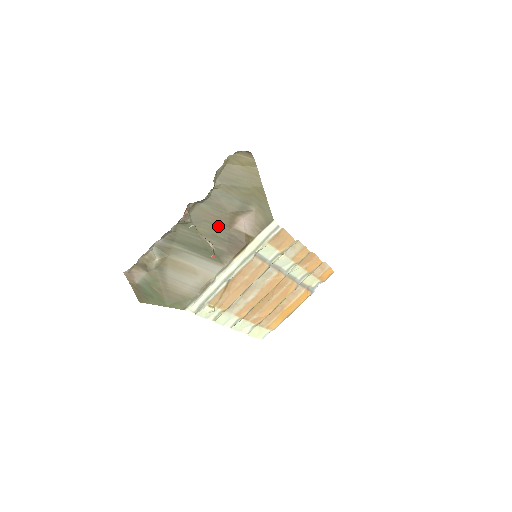
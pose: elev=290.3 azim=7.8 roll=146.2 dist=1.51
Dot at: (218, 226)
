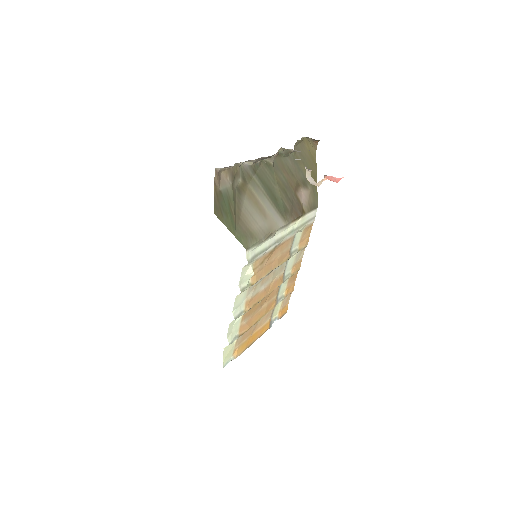
Dot at: (288, 185)
